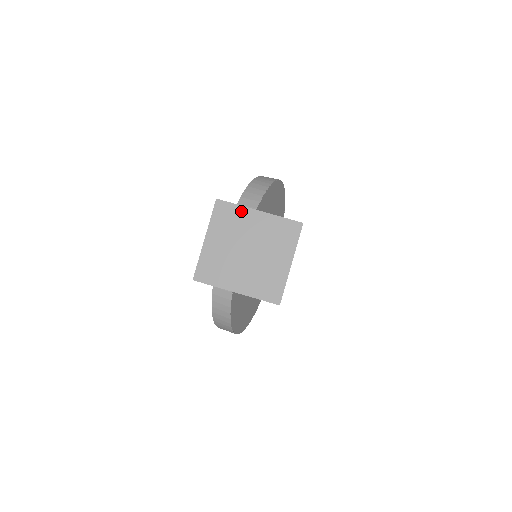
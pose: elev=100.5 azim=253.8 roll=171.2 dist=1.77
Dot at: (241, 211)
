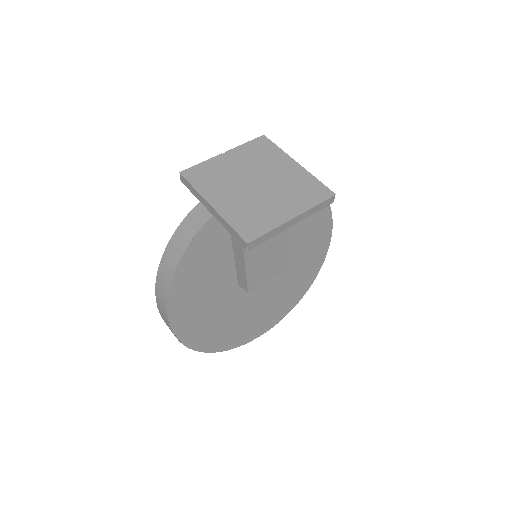
Dot at: (279, 154)
